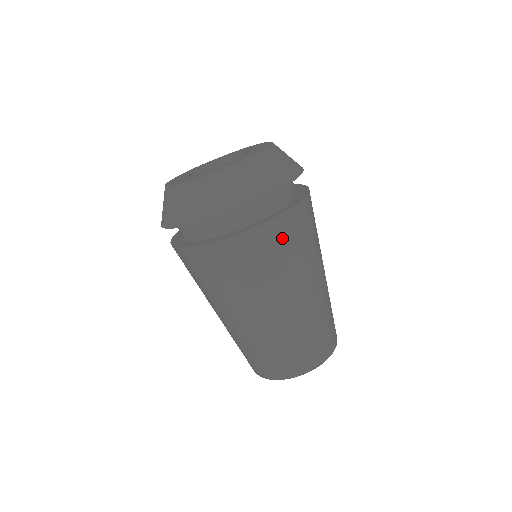
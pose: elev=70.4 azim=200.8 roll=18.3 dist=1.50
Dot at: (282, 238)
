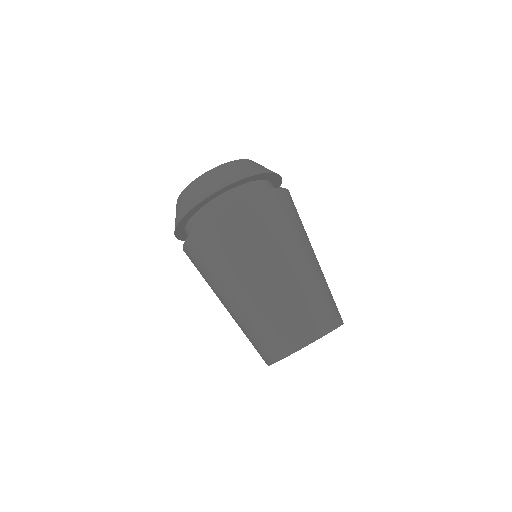
Dot at: occluded
